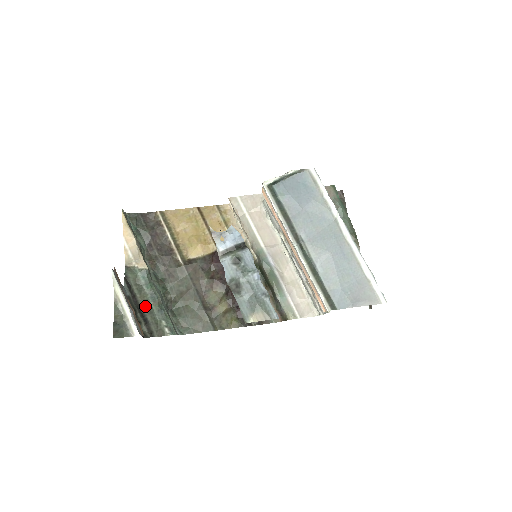
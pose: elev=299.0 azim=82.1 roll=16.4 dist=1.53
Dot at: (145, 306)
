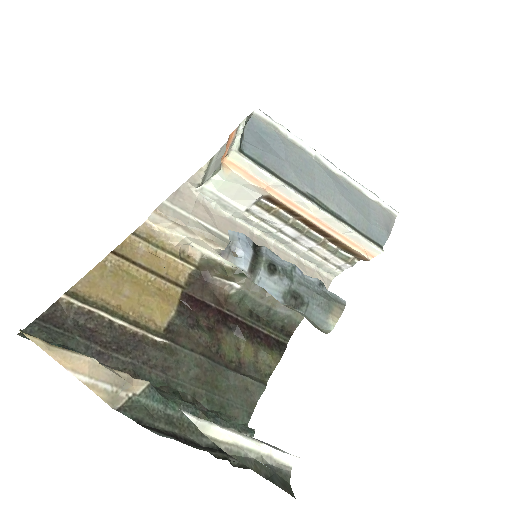
Dot at: (197, 435)
